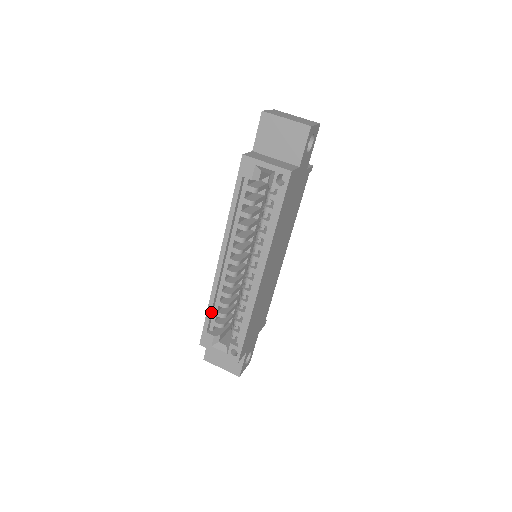
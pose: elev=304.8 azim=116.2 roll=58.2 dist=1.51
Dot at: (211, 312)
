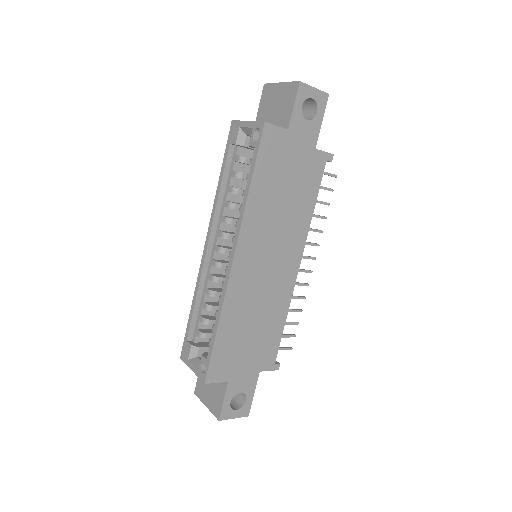
Dot at: (193, 313)
